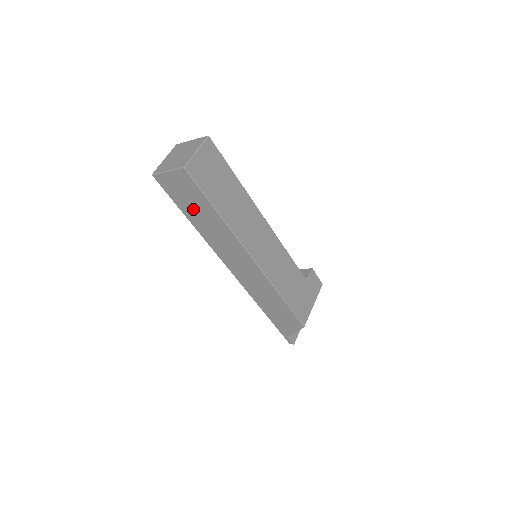
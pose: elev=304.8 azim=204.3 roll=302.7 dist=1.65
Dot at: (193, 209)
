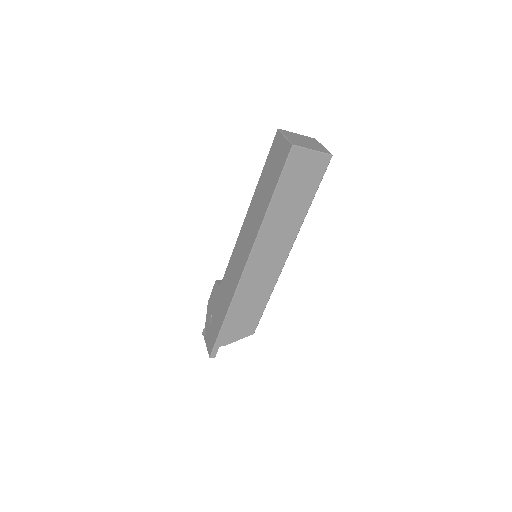
Dot at: (292, 191)
